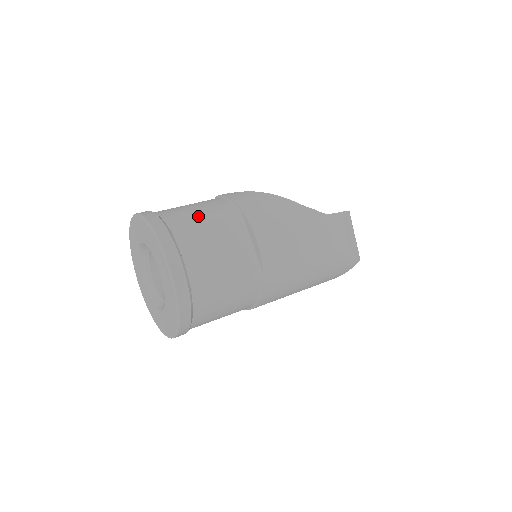
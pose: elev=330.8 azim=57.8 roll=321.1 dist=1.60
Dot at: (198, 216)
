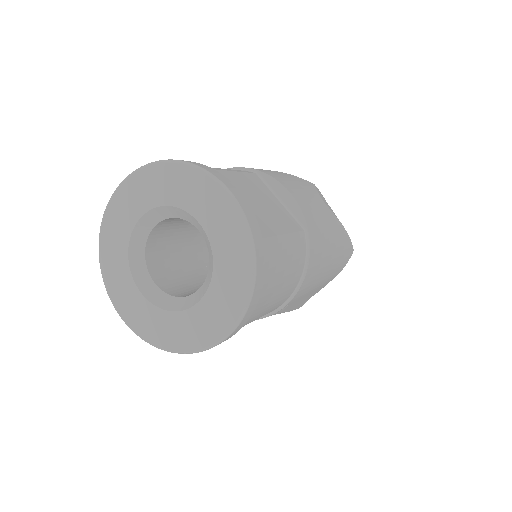
Dot at: (219, 168)
